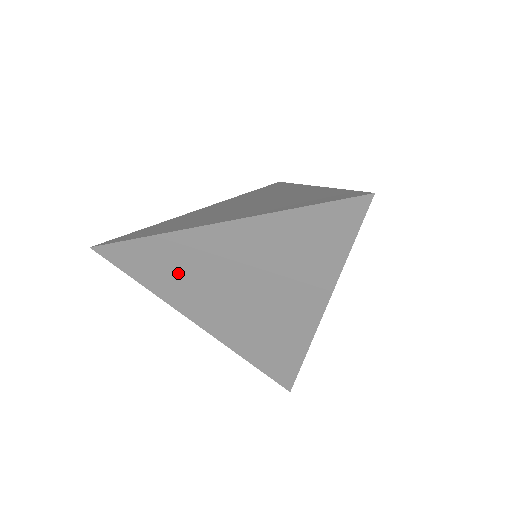
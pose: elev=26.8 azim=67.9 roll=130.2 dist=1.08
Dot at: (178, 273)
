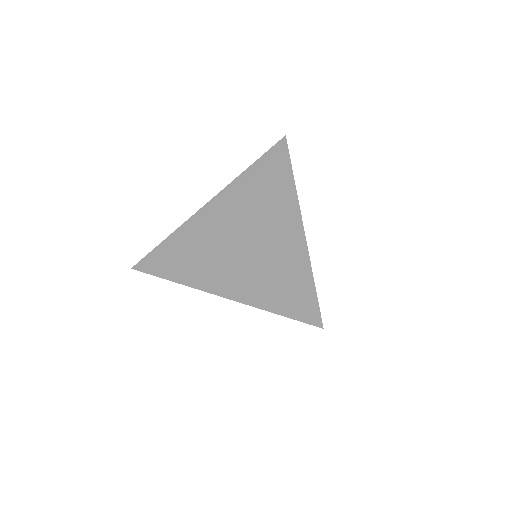
Dot at: occluded
